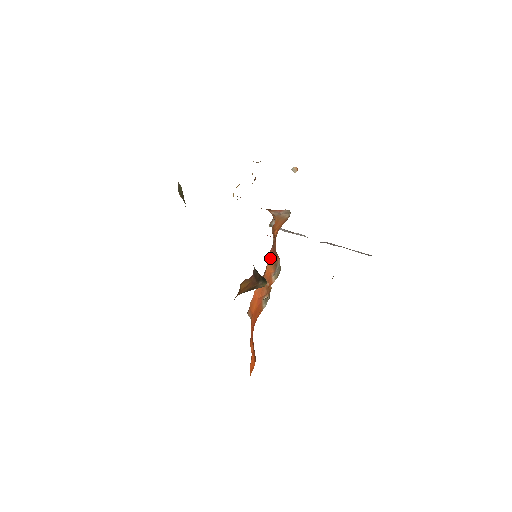
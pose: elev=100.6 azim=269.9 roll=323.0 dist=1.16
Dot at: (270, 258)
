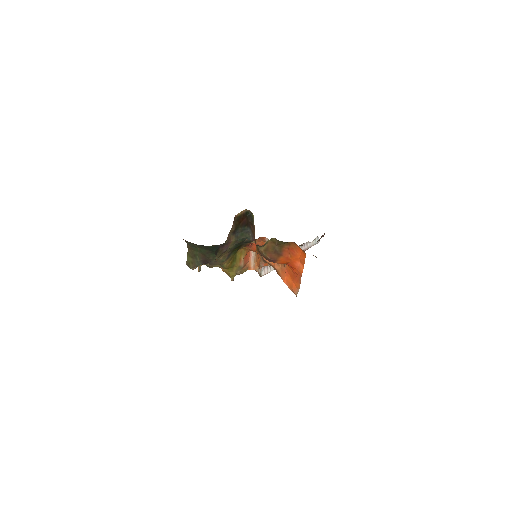
Dot at: occluded
